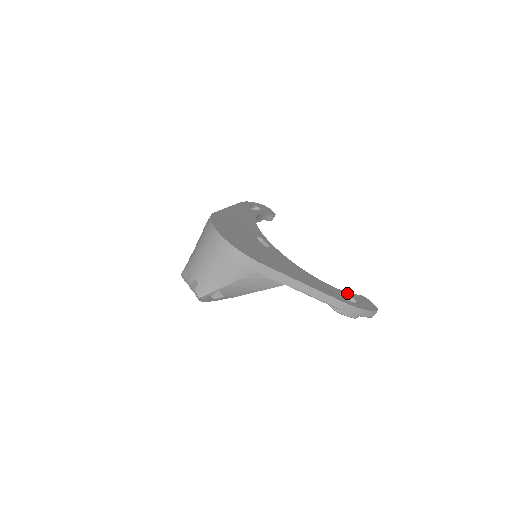
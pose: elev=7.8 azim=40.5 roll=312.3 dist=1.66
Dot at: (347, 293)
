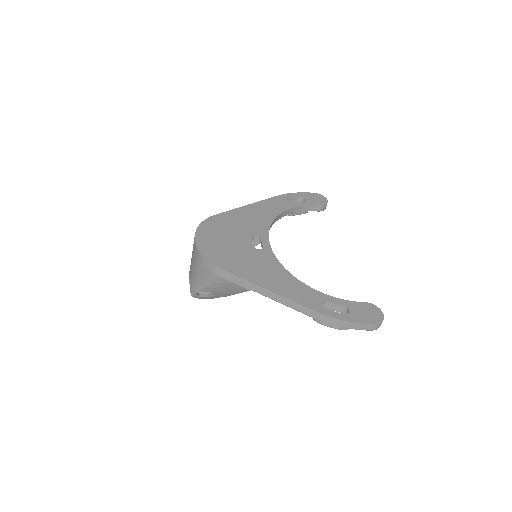
Dot at: (341, 300)
